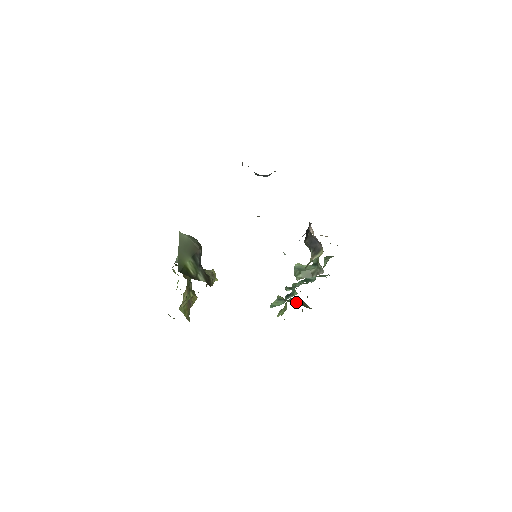
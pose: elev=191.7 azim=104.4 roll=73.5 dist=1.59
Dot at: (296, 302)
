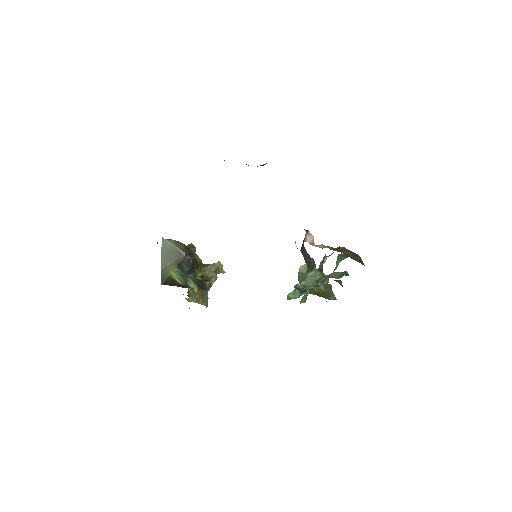
Dot at: (318, 292)
